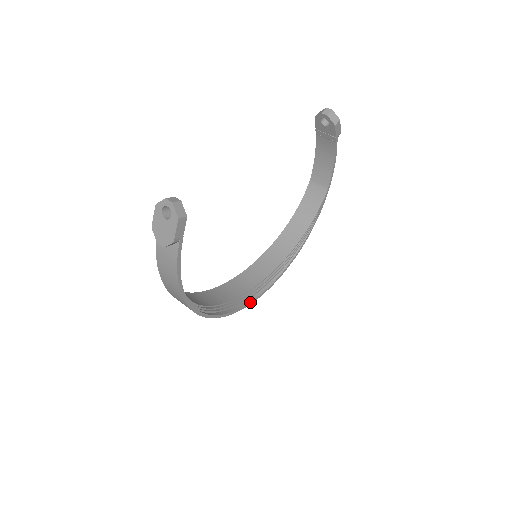
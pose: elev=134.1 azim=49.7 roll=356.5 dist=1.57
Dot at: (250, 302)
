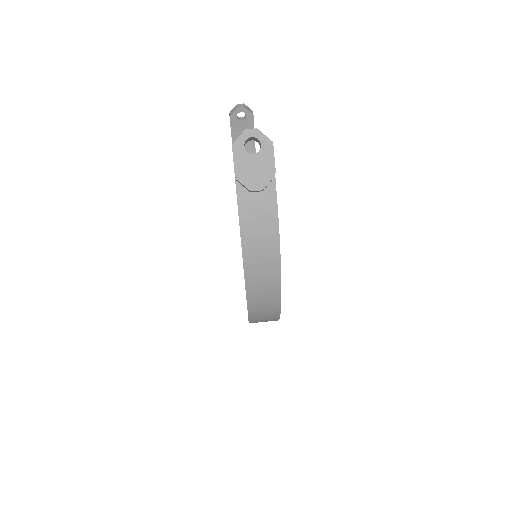
Dot at: occluded
